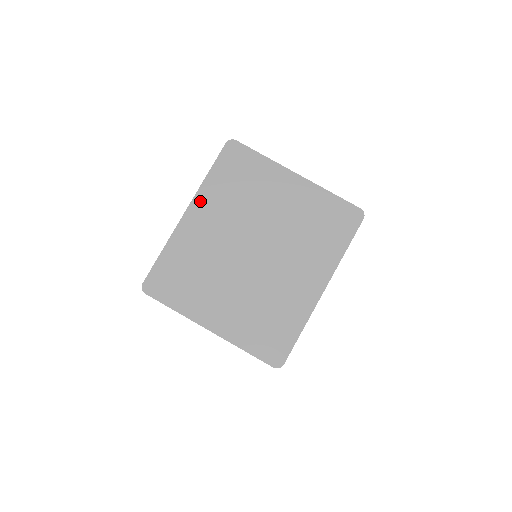
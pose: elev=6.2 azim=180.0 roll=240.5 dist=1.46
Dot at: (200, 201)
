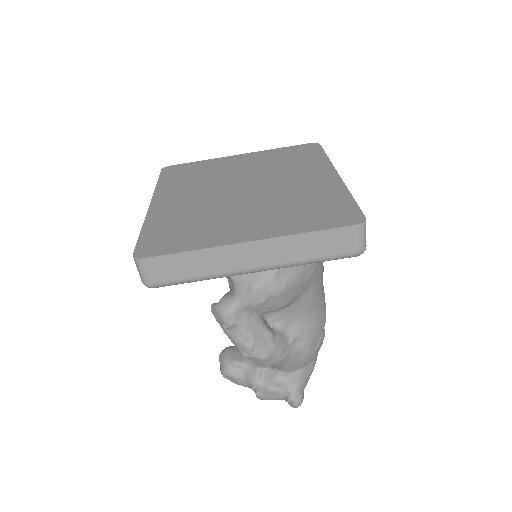
Dot at: (161, 194)
